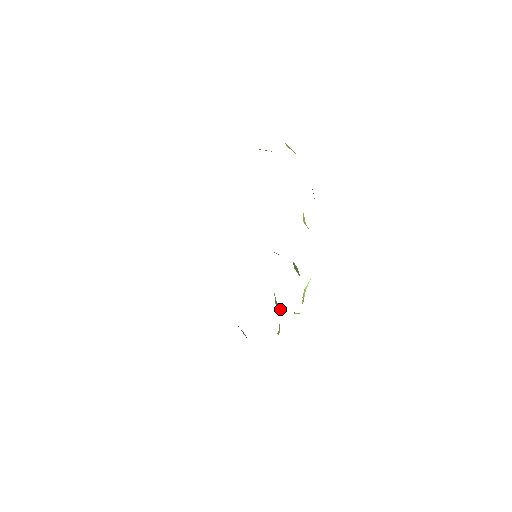
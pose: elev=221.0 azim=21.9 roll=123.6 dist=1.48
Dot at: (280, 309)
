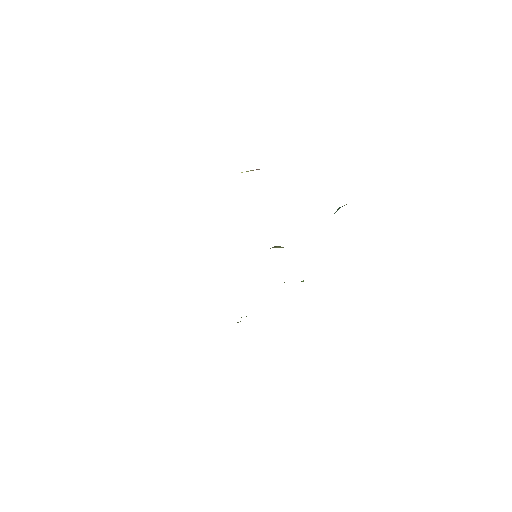
Dot at: occluded
